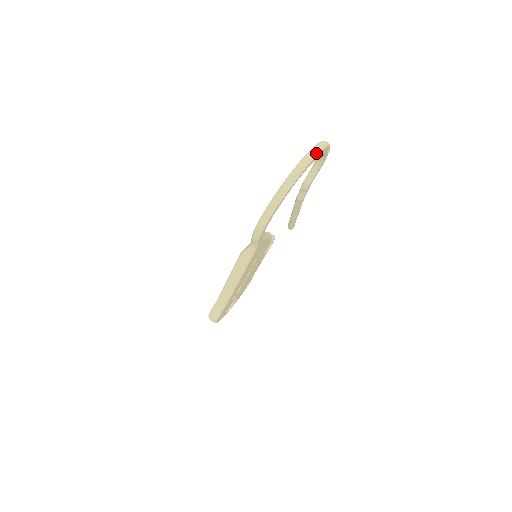
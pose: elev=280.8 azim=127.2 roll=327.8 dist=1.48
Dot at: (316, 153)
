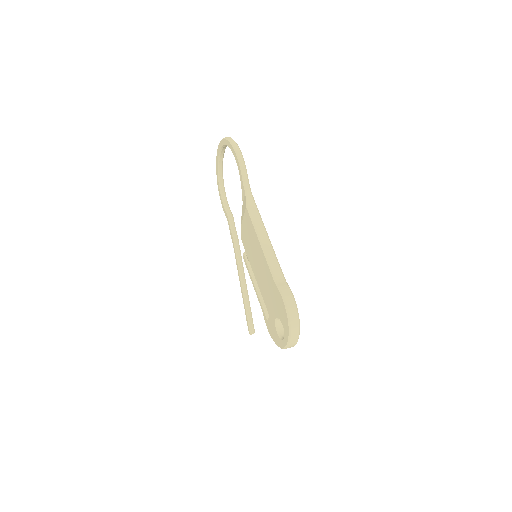
Dot at: occluded
